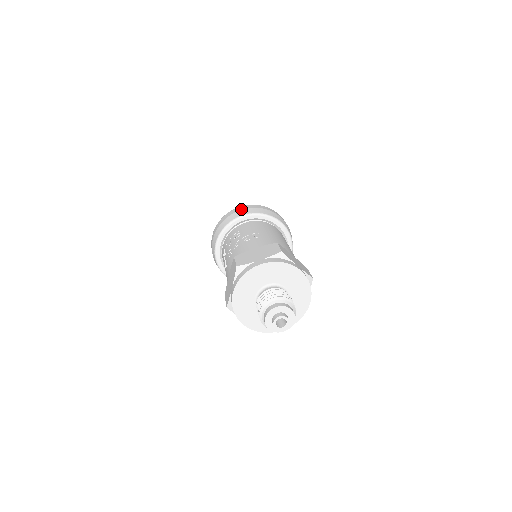
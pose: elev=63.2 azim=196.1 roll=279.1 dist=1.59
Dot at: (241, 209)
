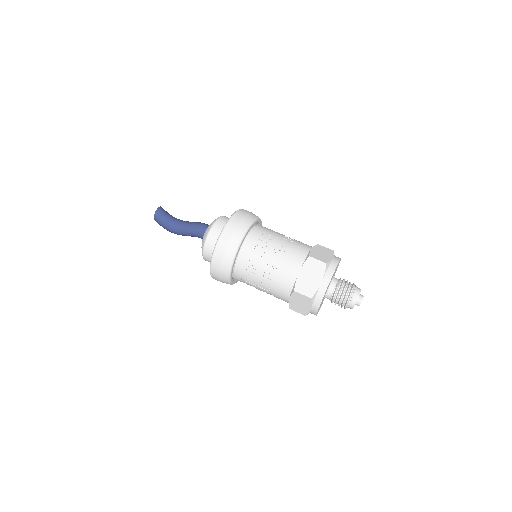
Dot at: (246, 213)
